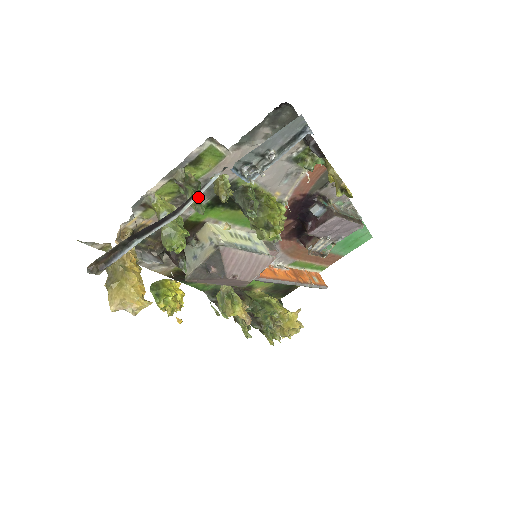
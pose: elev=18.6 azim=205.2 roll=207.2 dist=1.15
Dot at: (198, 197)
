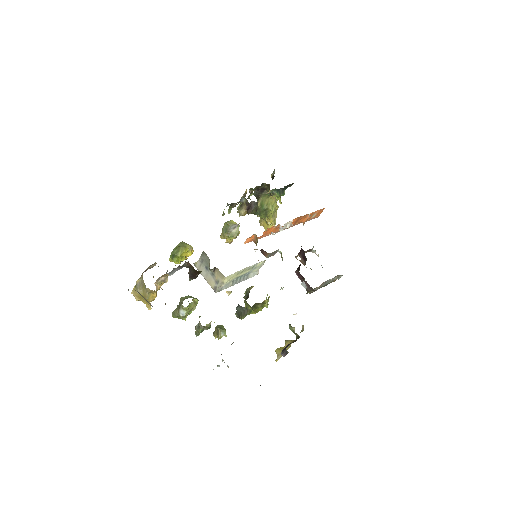
Dot at: (201, 332)
